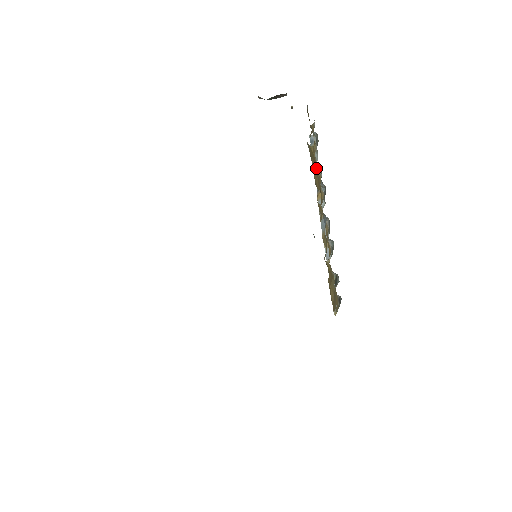
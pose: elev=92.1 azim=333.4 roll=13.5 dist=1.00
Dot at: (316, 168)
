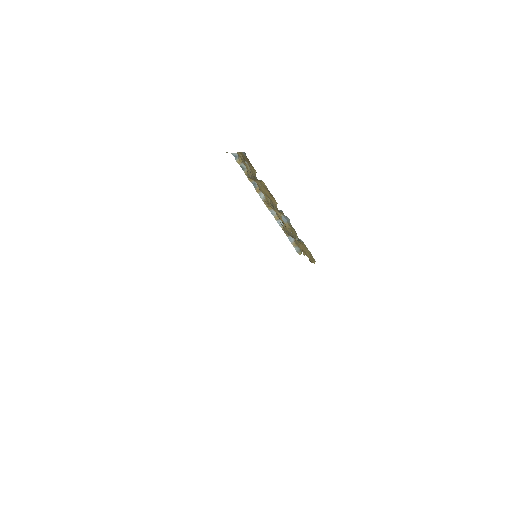
Dot at: (255, 180)
